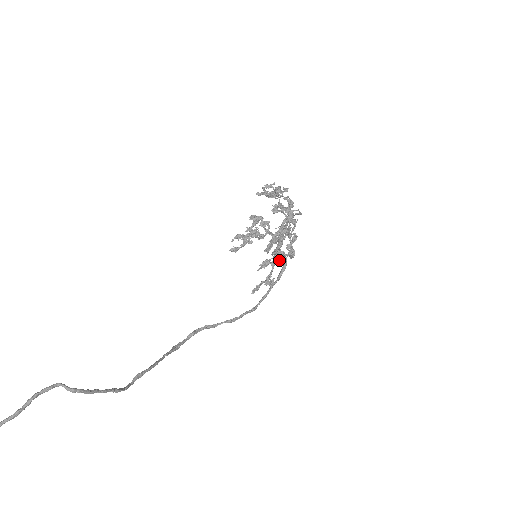
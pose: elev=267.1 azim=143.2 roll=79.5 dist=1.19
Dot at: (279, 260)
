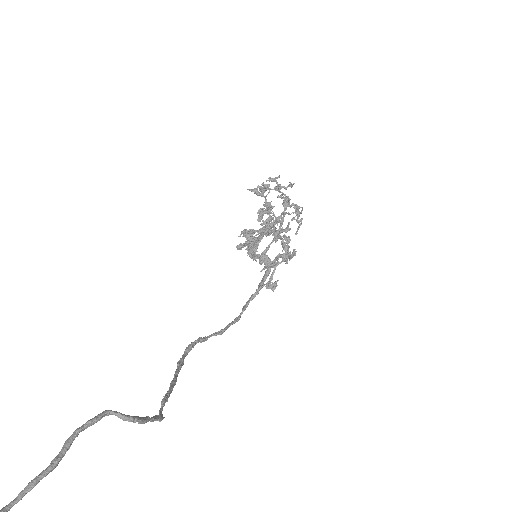
Dot at: (284, 260)
